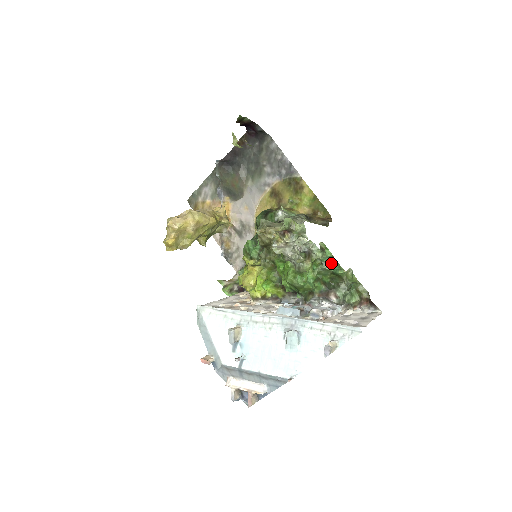
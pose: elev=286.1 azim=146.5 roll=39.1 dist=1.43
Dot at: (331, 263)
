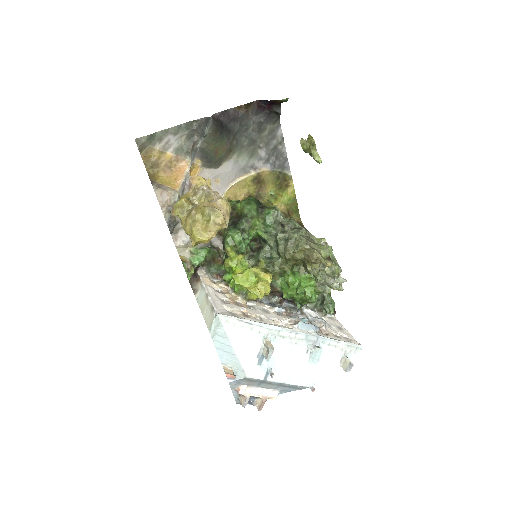
Dot at: occluded
